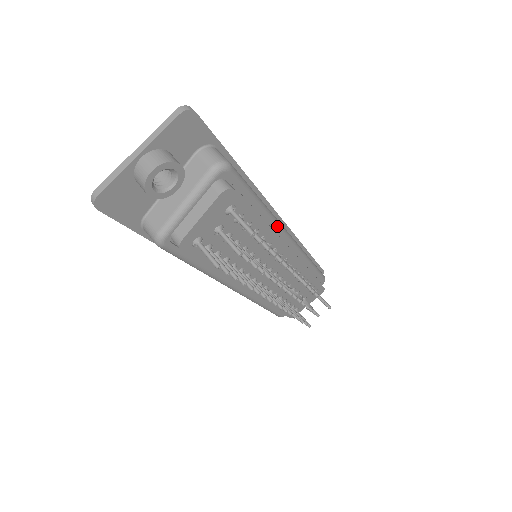
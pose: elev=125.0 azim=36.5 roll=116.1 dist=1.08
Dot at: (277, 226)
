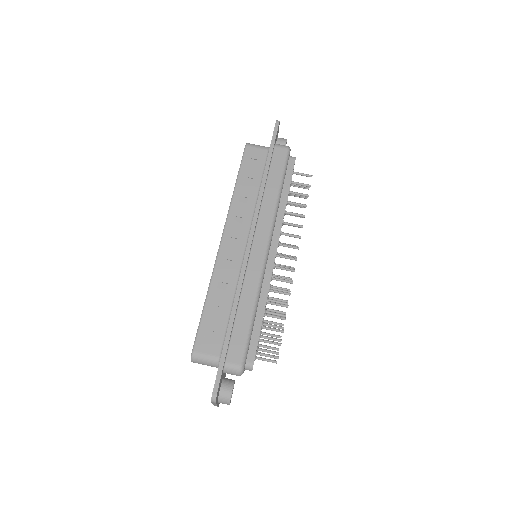
Dot at: (262, 281)
